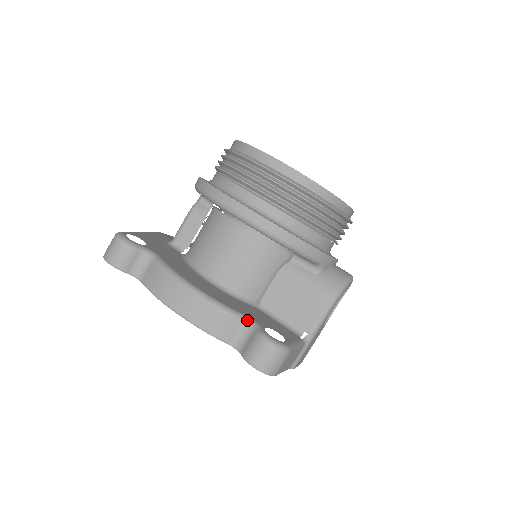
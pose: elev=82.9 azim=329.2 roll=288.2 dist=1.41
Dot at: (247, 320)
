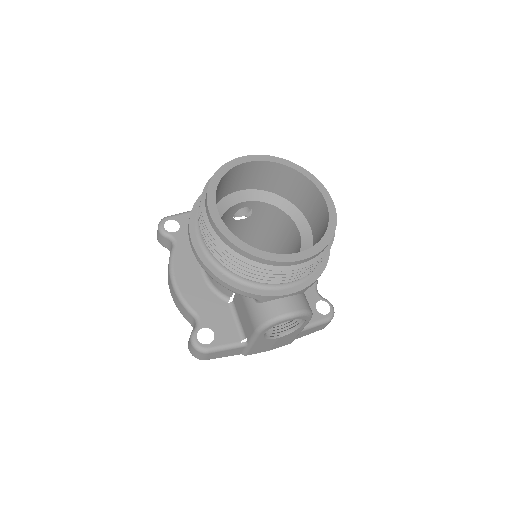
Dot at: (196, 317)
